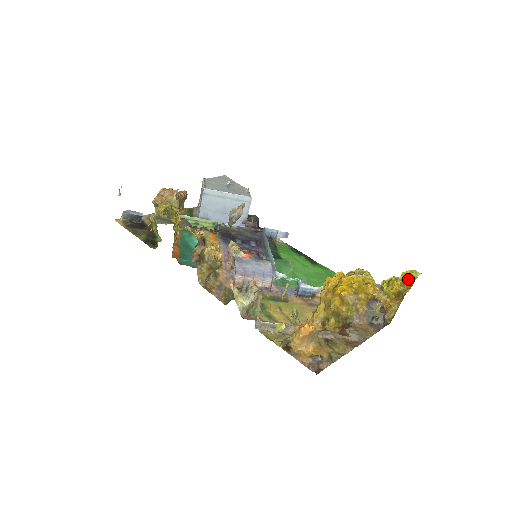
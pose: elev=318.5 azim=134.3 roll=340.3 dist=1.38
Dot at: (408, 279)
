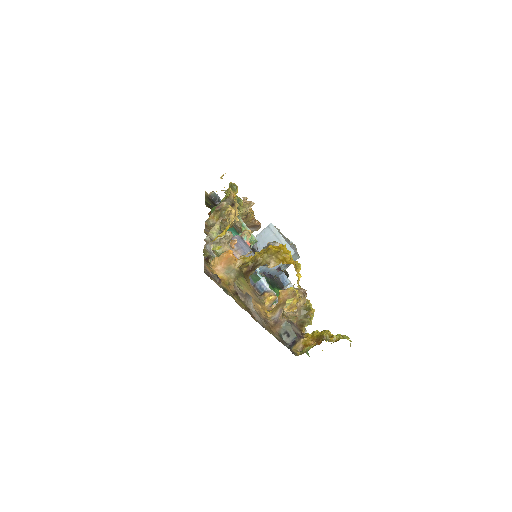
Dot at: (337, 335)
